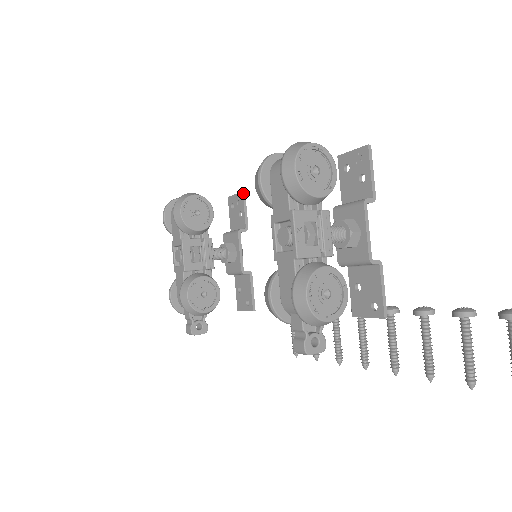
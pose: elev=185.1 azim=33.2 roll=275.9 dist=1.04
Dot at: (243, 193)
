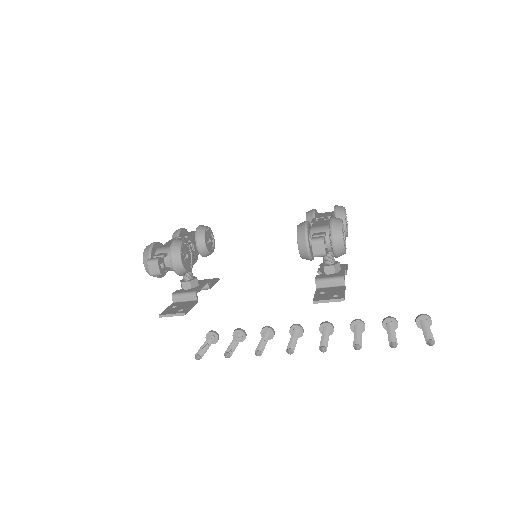
Dot at: occluded
